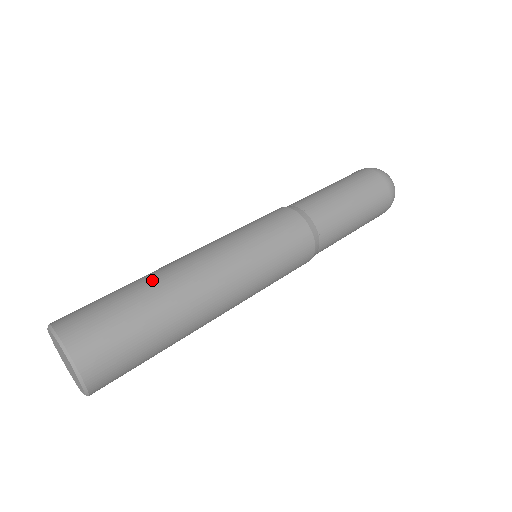
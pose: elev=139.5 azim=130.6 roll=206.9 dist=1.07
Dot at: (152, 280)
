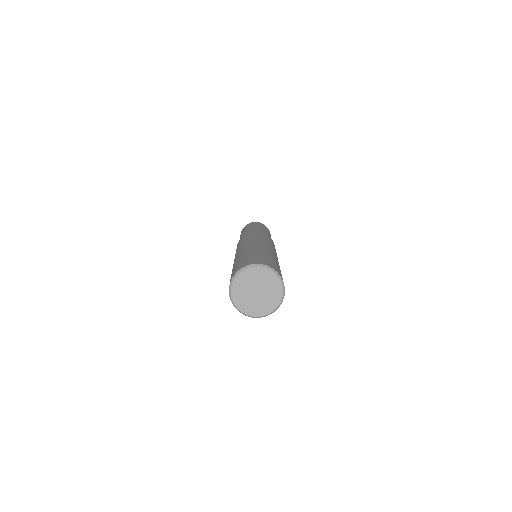
Dot at: (241, 255)
